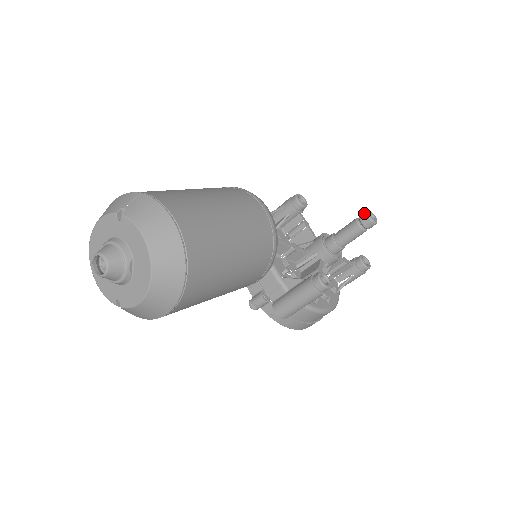
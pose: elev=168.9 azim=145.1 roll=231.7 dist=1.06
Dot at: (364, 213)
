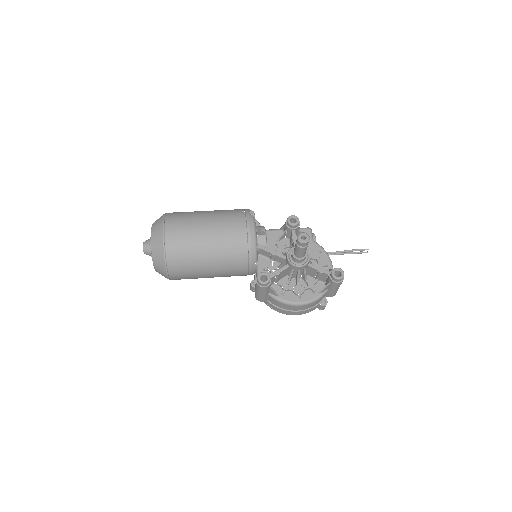
Dot at: (298, 234)
